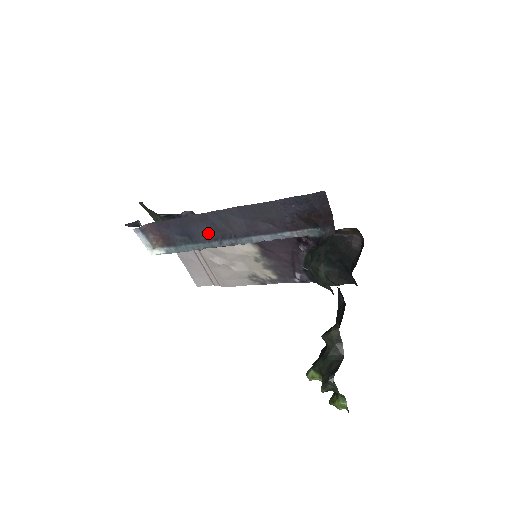
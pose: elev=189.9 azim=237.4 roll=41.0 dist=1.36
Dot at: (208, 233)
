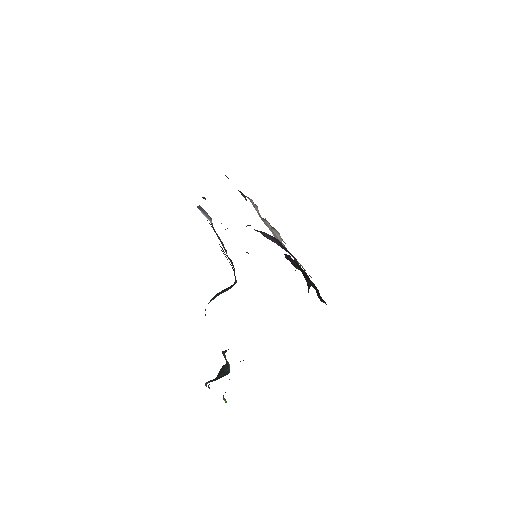
Dot at: occluded
